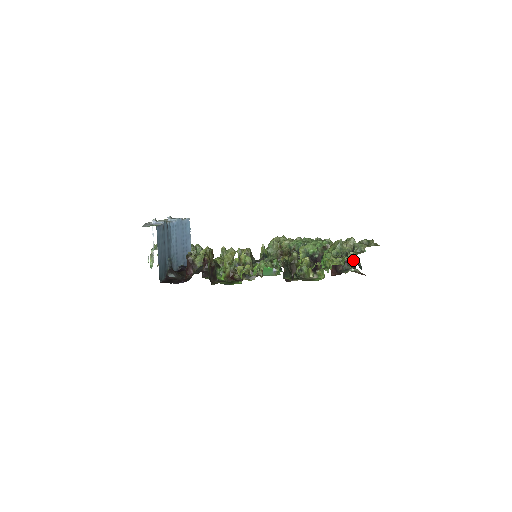
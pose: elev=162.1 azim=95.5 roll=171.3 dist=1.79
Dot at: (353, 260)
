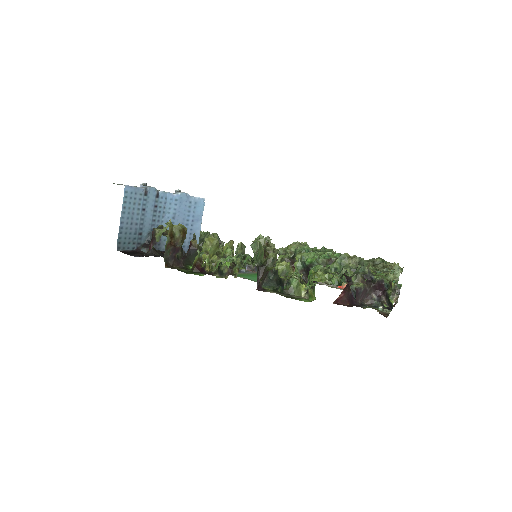
Dot at: (389, 296)
